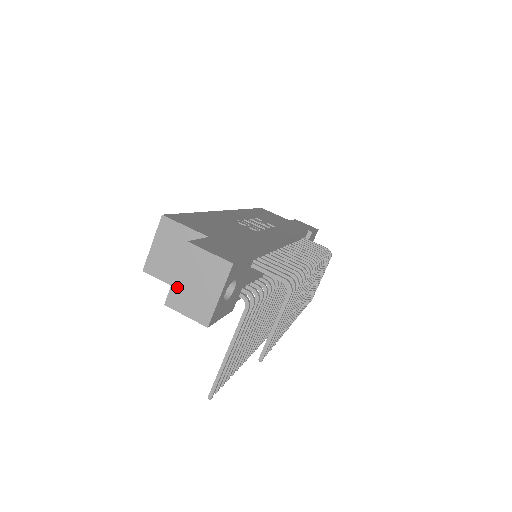
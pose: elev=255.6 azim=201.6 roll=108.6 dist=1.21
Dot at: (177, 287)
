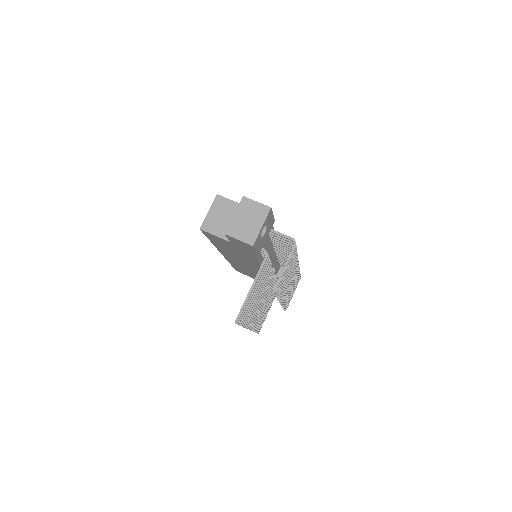
Dot at: (234, 223)
